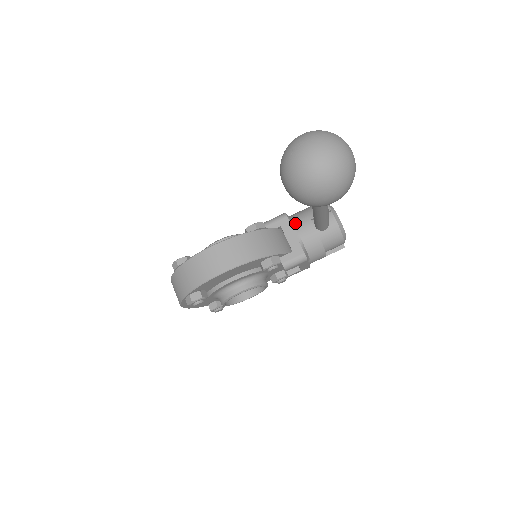
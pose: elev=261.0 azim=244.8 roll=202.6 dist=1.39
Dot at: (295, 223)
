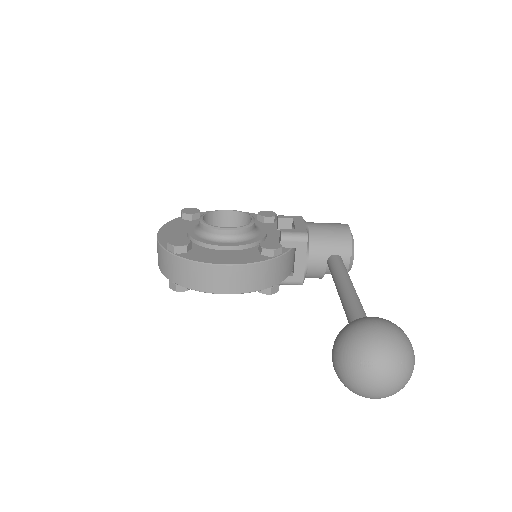
Dot at: (311, 250)
